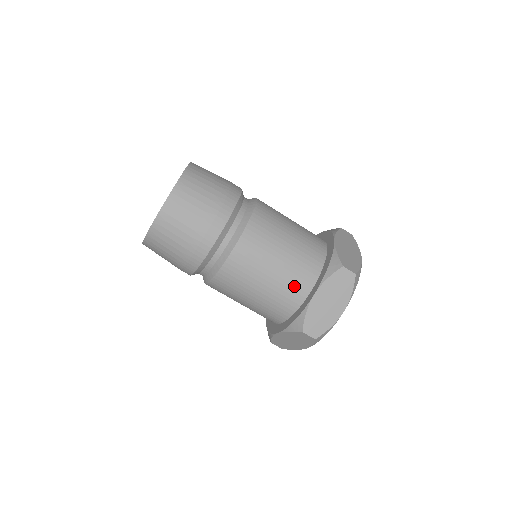
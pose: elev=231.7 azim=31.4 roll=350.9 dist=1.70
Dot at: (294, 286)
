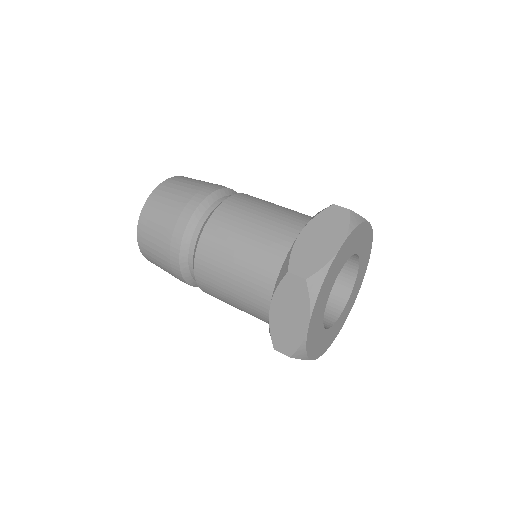
Dot at: (259, 297)
